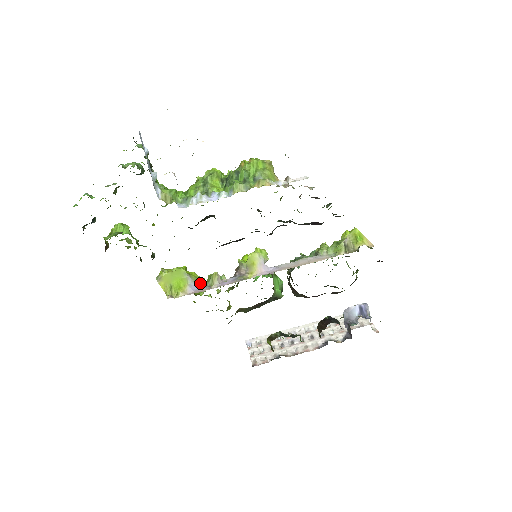
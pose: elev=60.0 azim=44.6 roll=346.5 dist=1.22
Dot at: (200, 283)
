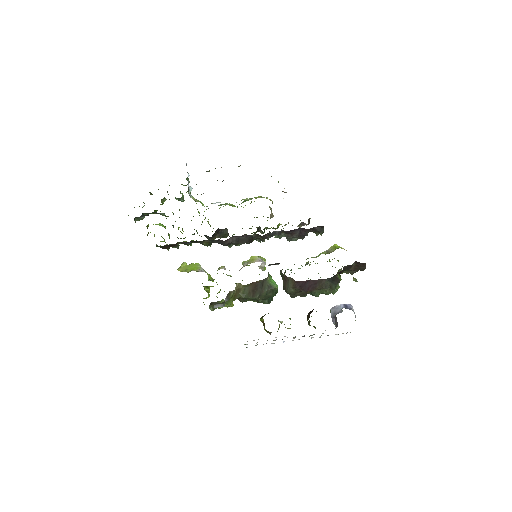
Dot at: (210, 277)
